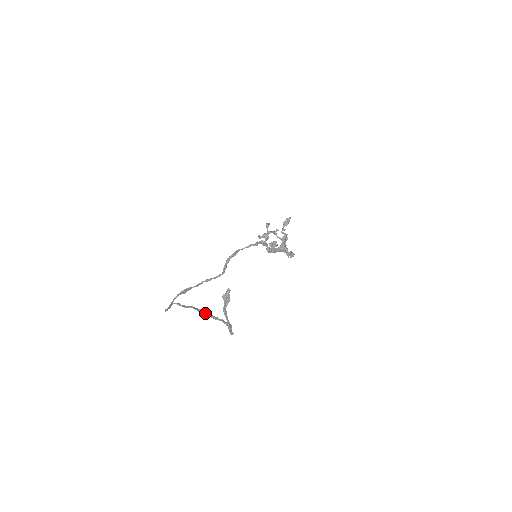
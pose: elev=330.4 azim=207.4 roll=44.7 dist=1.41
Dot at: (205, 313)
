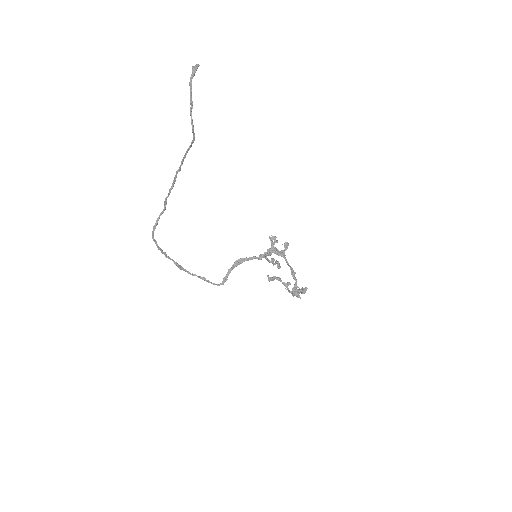
Dot at: (181, 164)
